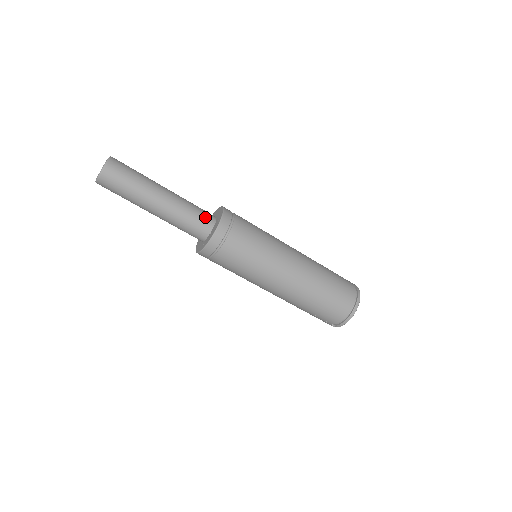
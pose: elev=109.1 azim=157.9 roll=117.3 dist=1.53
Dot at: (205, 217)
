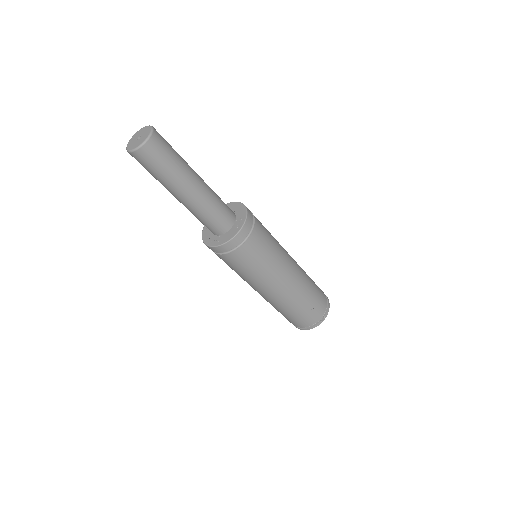
Dot at: occluded
